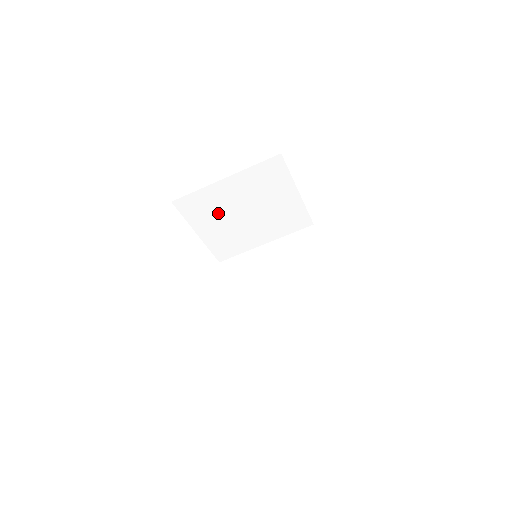
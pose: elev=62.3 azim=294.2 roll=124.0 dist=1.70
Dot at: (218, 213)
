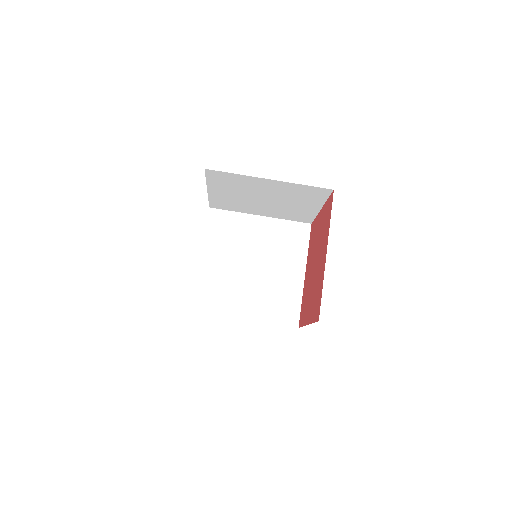
Dot at: (240, 189)
